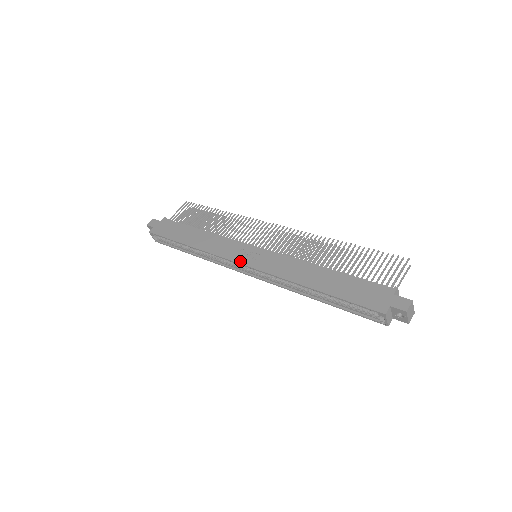
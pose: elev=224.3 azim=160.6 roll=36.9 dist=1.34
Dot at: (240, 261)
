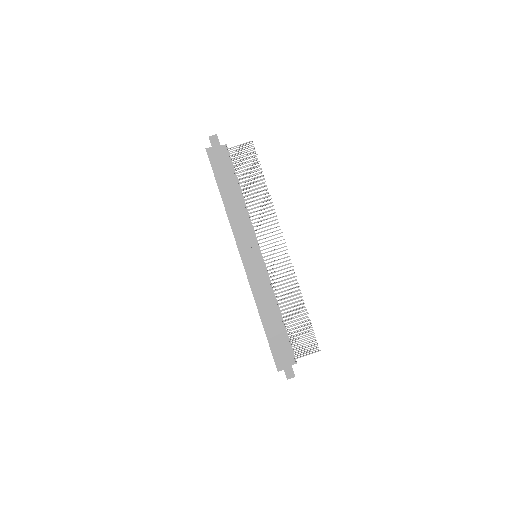
Dot at: (243, 257)
